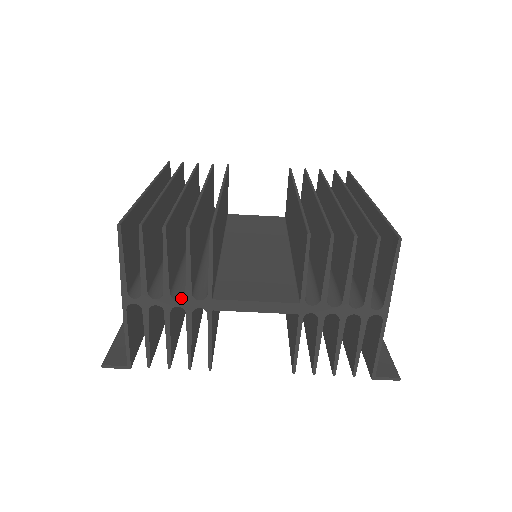
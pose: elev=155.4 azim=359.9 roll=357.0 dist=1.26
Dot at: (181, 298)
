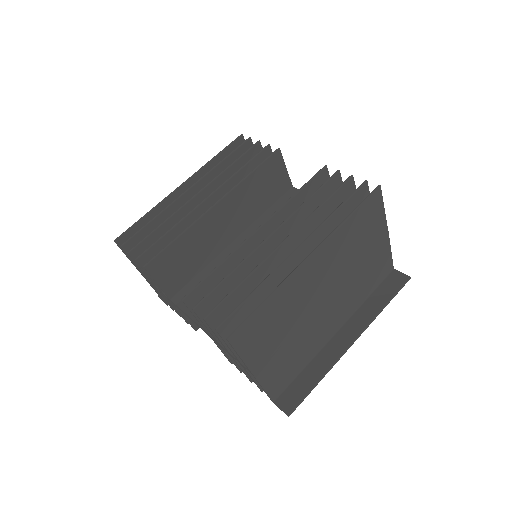
Dot at: occluded
